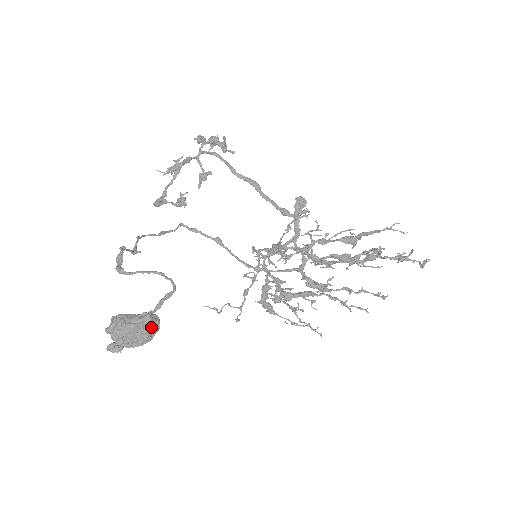
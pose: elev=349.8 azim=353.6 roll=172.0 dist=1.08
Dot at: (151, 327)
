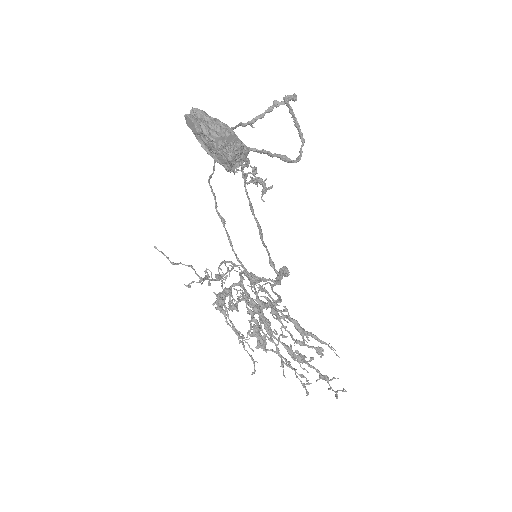
Dot at: (242, 157)
